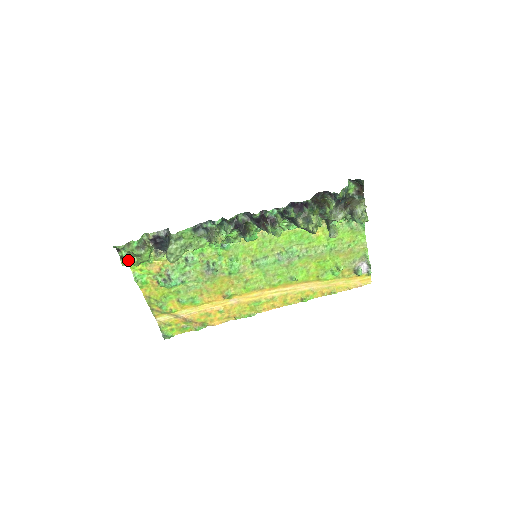
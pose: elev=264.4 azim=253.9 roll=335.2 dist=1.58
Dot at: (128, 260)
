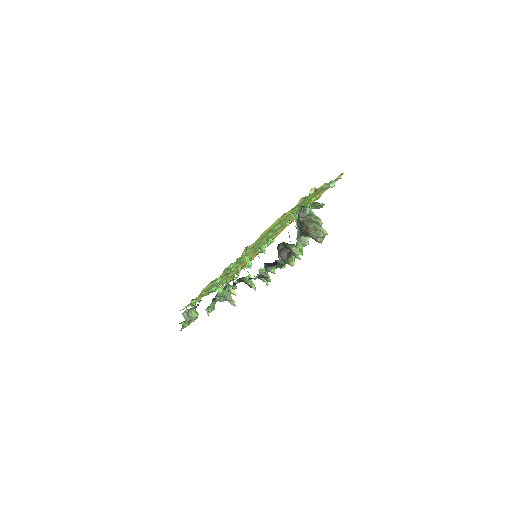
Dot at: occluded
